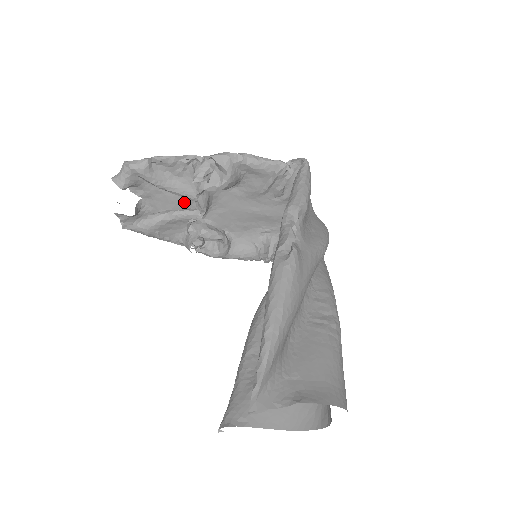
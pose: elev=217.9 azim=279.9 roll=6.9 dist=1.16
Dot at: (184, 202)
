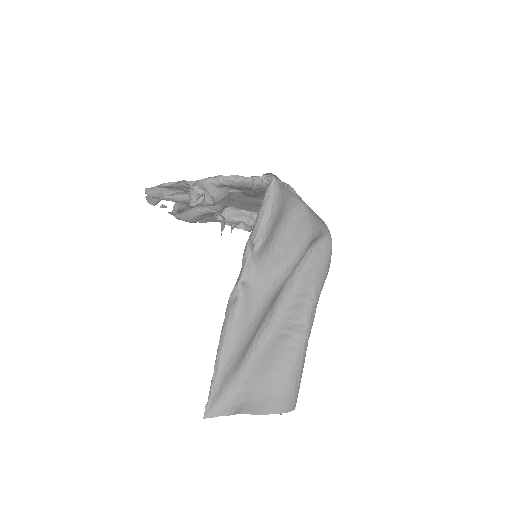
Dot at: occluded
